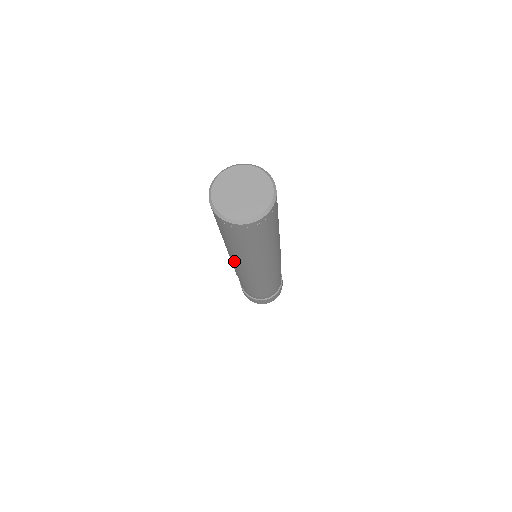
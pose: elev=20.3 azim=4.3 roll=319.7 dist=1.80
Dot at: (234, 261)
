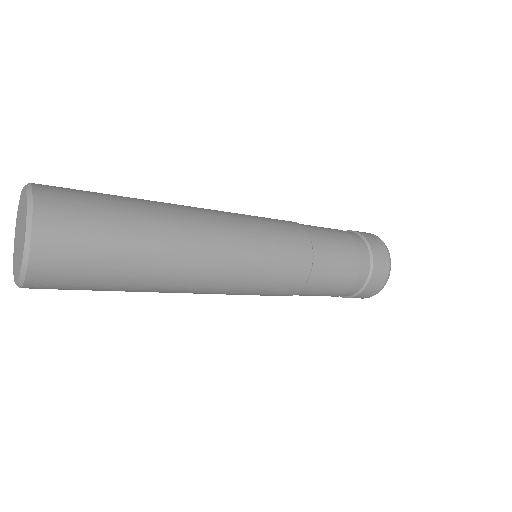
Dot at: occluded
